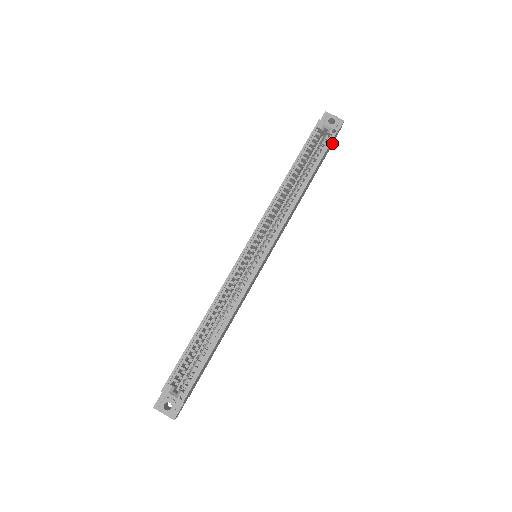
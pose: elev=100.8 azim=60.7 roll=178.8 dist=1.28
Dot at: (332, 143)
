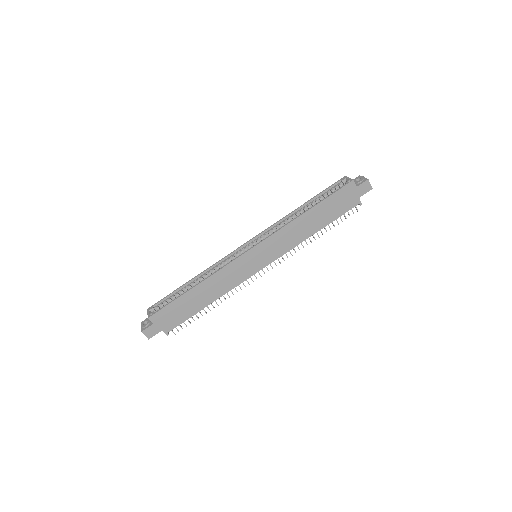
Dot at: (358, 198)
